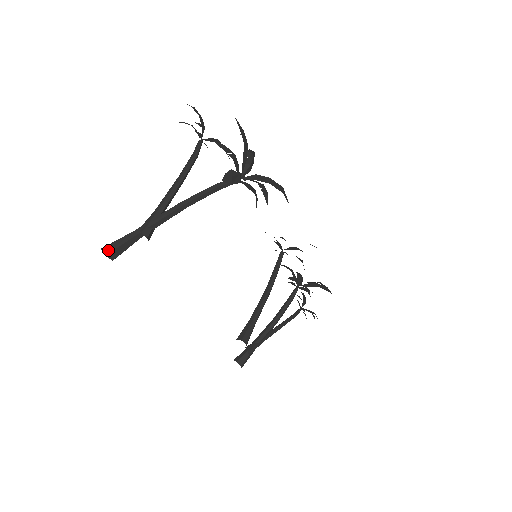
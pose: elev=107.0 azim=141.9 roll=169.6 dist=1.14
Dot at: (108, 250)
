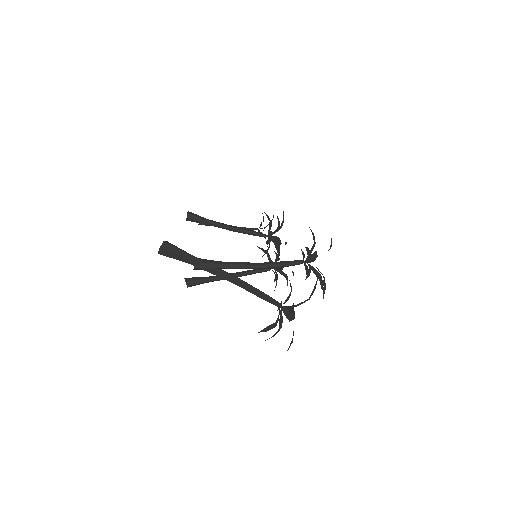
Dot at: (163, 253)
